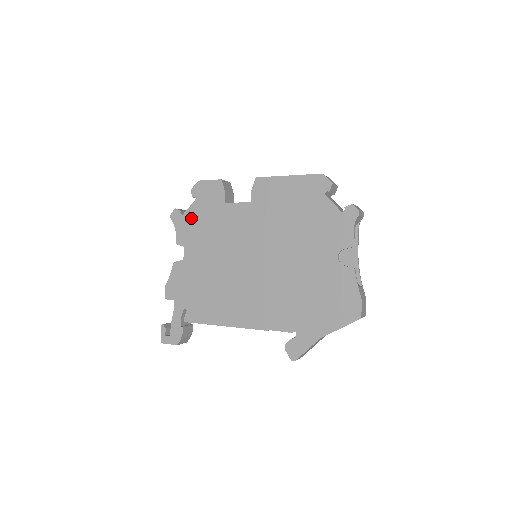
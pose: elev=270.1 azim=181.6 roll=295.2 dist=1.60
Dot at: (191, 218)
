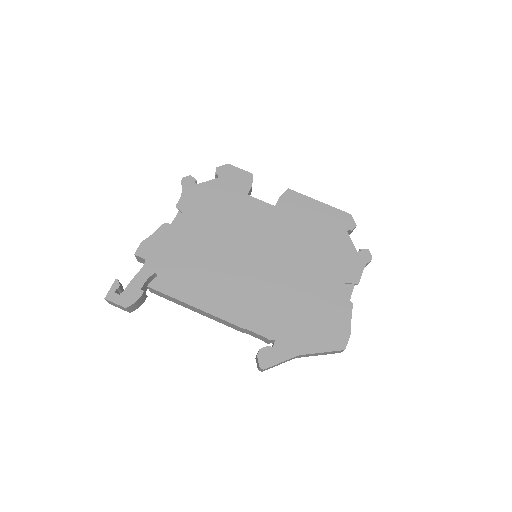
Dot at: (205, 191)
